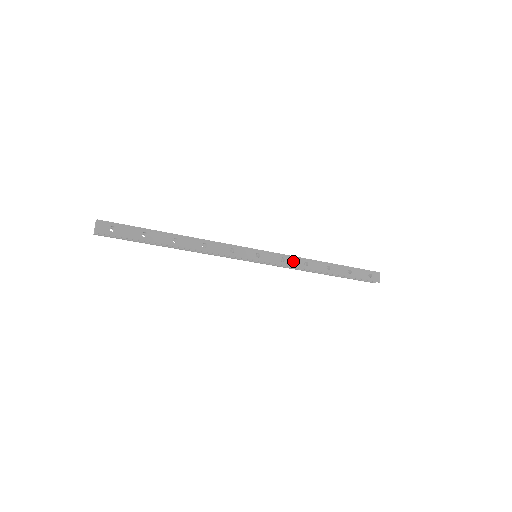
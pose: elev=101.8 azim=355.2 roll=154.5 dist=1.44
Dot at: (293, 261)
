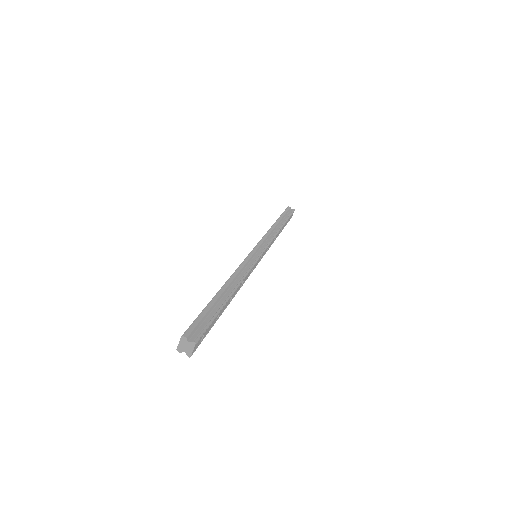
Dot at: (271, 243)
